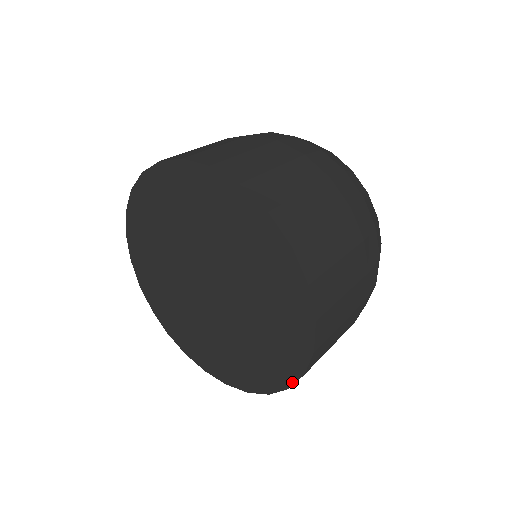
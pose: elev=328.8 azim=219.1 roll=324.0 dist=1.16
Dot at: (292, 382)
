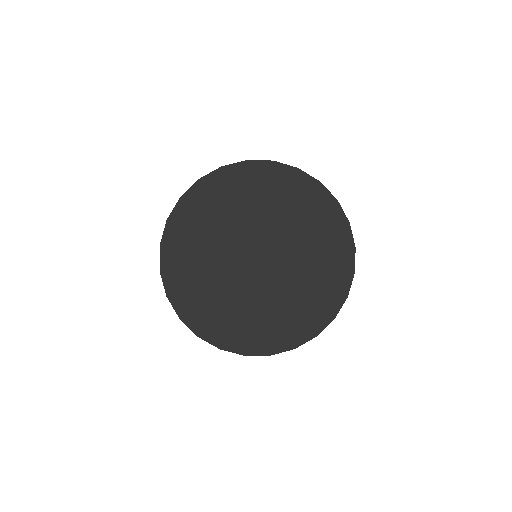
Dot at: (348, 288)
